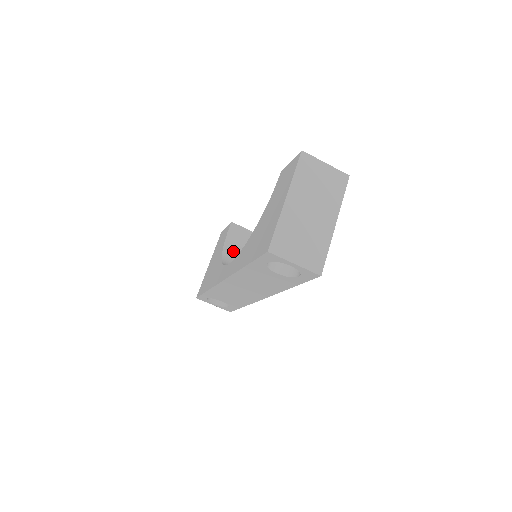
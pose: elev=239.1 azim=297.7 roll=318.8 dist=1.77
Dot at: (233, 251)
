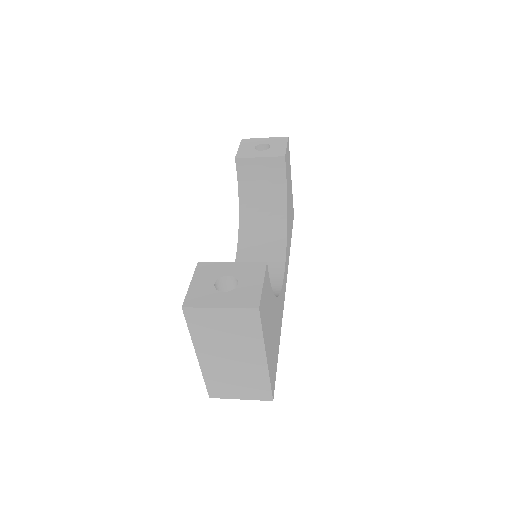
Dot at: (251, 198)
